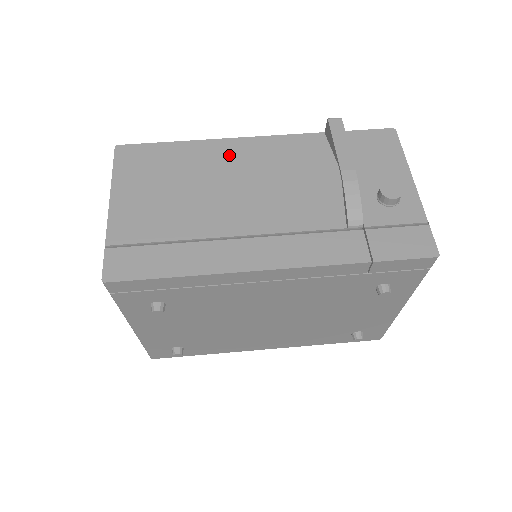
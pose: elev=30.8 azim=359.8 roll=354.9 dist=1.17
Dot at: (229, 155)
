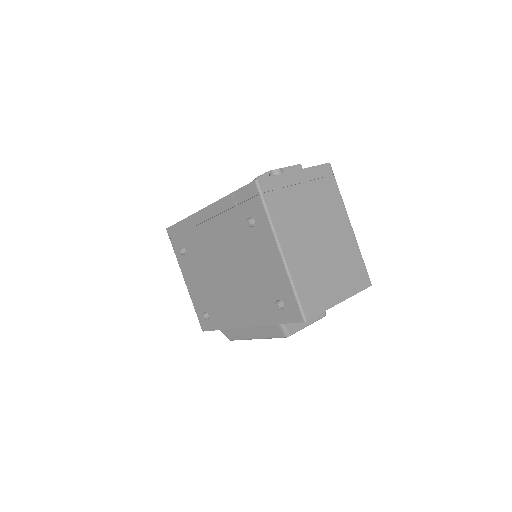
Dot at: occluded
